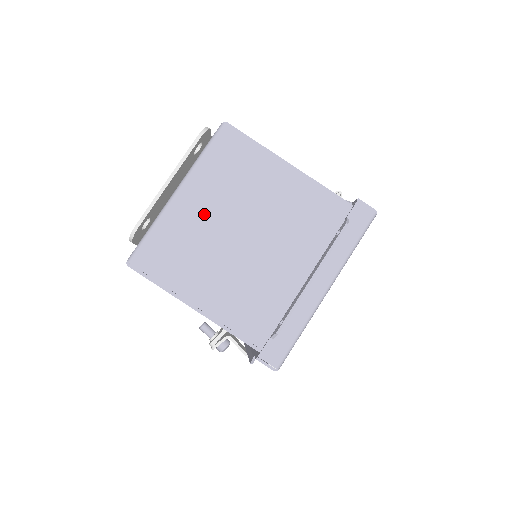
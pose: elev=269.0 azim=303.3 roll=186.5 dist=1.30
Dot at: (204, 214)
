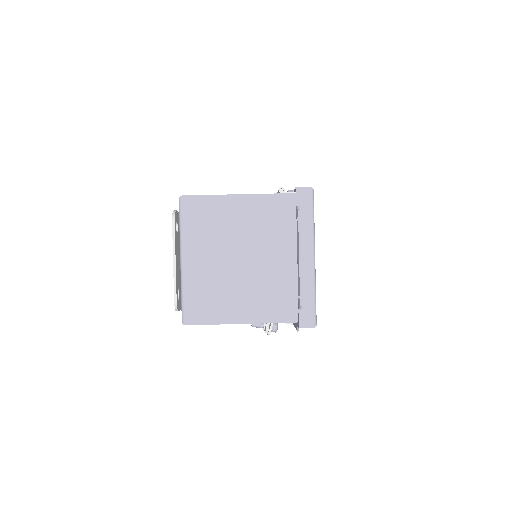
Dot at: (208, 263)
